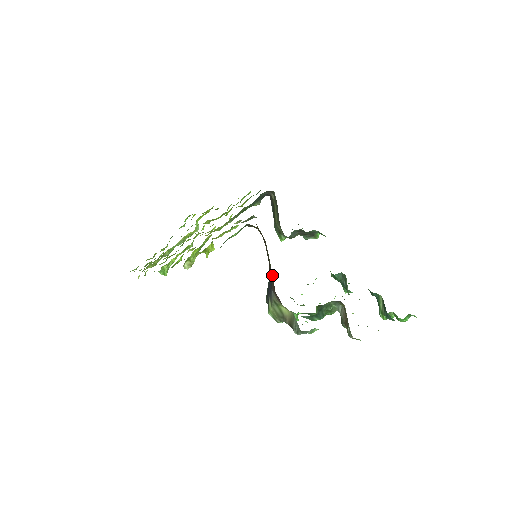
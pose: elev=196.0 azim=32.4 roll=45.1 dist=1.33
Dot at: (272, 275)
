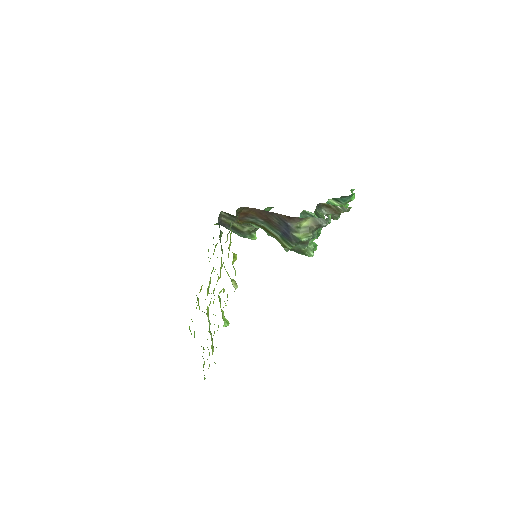
Dot at: (278, 214)
